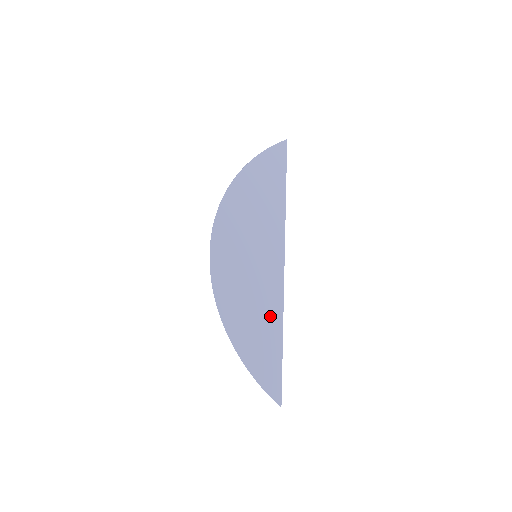
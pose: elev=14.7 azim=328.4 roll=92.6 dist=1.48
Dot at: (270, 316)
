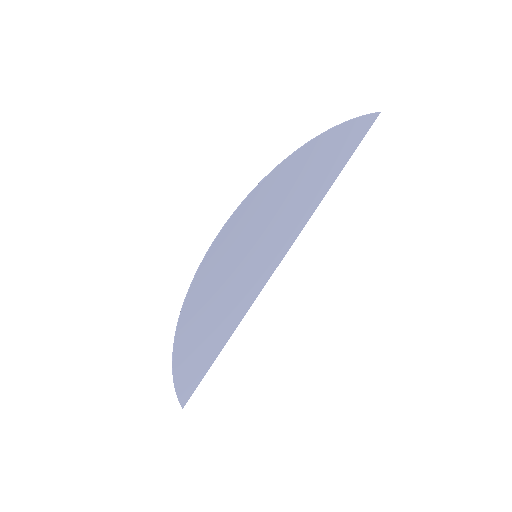
Dot at: (227, 323)
